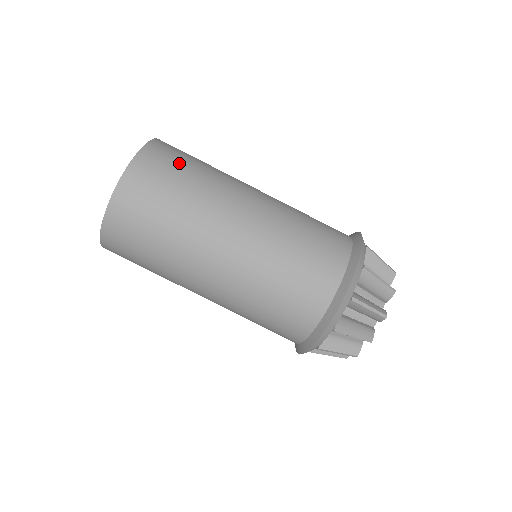
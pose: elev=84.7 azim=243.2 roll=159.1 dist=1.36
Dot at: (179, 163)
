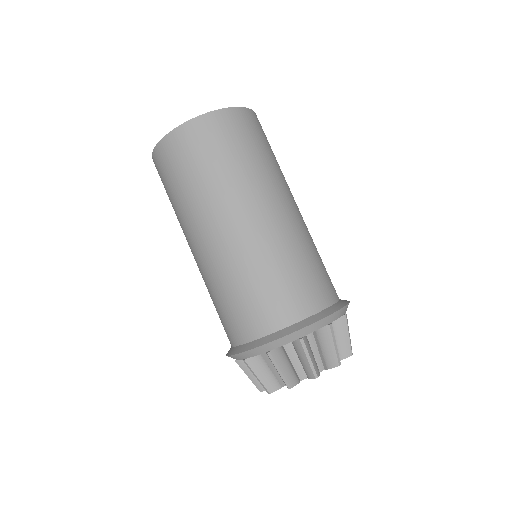
Dot at: occluded
